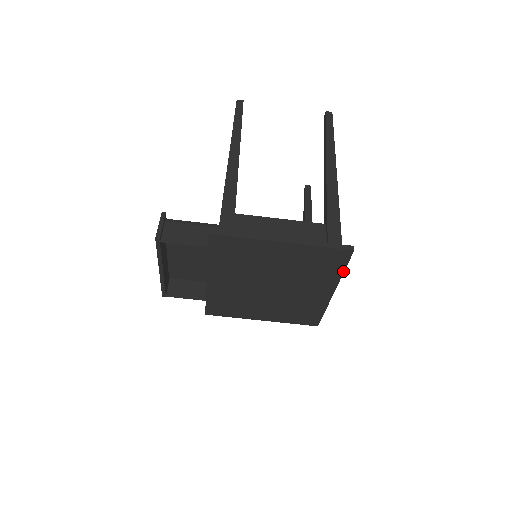
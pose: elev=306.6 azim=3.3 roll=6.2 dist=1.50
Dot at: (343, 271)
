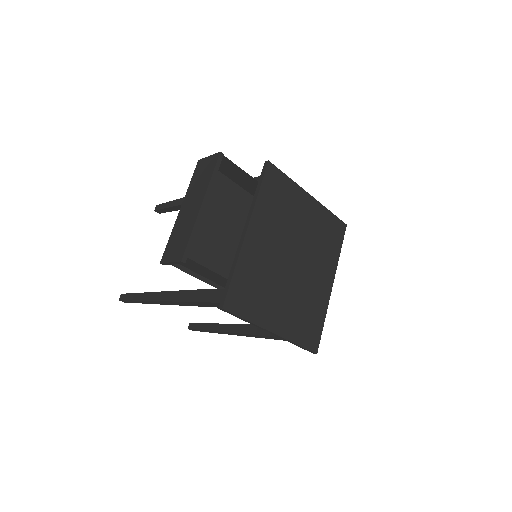
Dot at: (340, 252)
